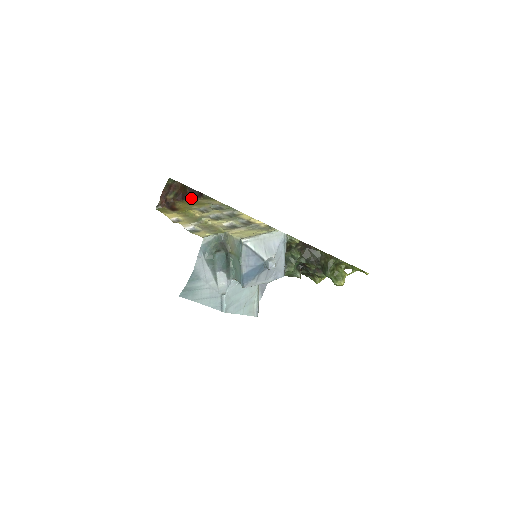
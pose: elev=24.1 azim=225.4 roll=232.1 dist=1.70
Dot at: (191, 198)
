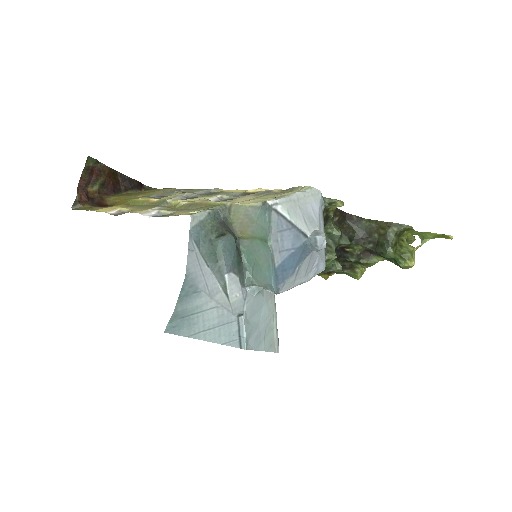
Dot at: (127, 190)
